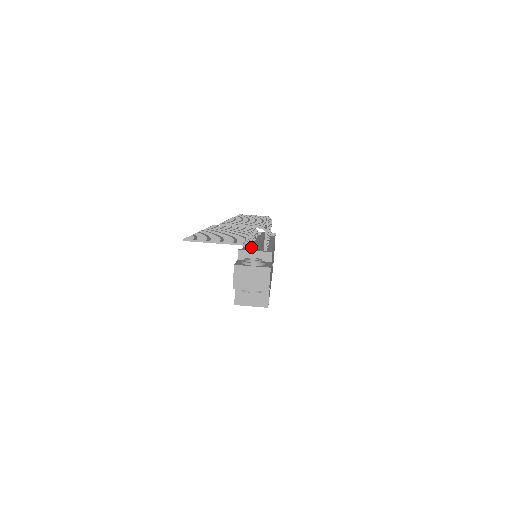
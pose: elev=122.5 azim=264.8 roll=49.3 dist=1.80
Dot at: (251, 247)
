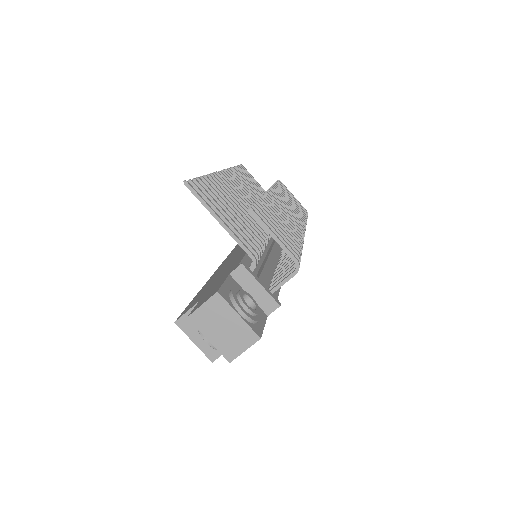
Dot at: occluded
